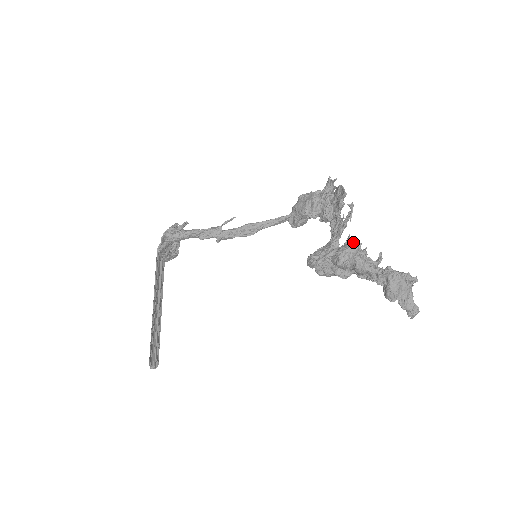
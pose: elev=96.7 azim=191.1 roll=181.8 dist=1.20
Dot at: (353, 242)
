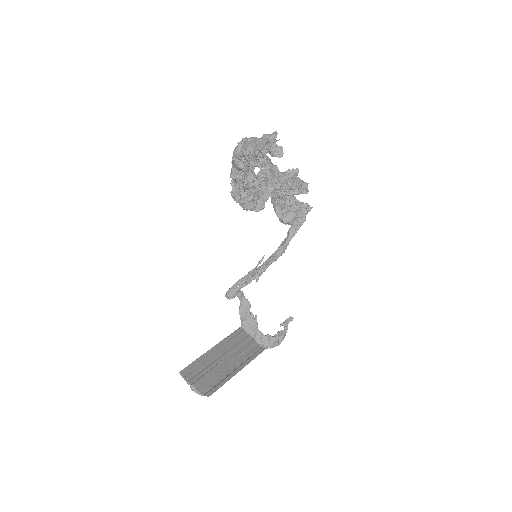
Dot at: occluded
